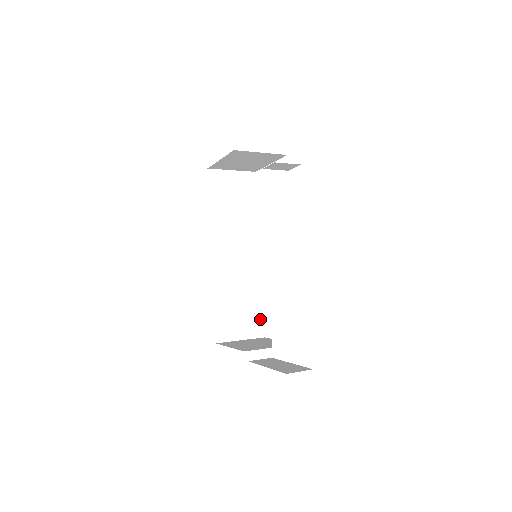
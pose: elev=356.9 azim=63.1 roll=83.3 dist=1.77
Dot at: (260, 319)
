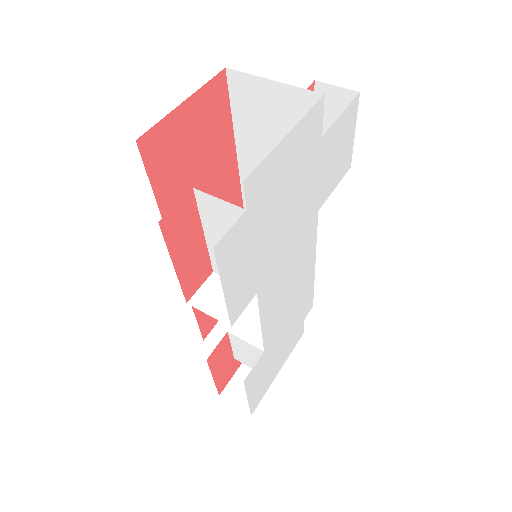
Dot at: occluded
